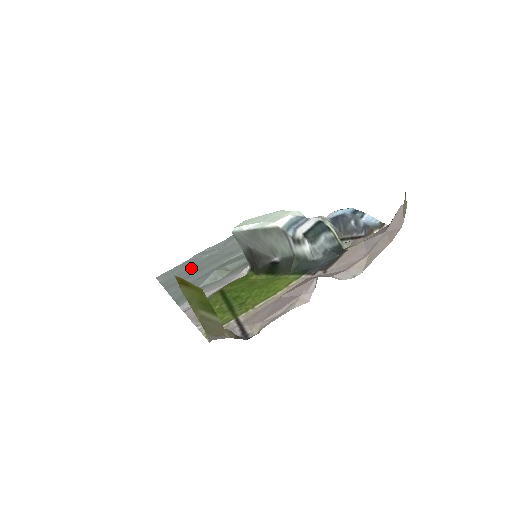
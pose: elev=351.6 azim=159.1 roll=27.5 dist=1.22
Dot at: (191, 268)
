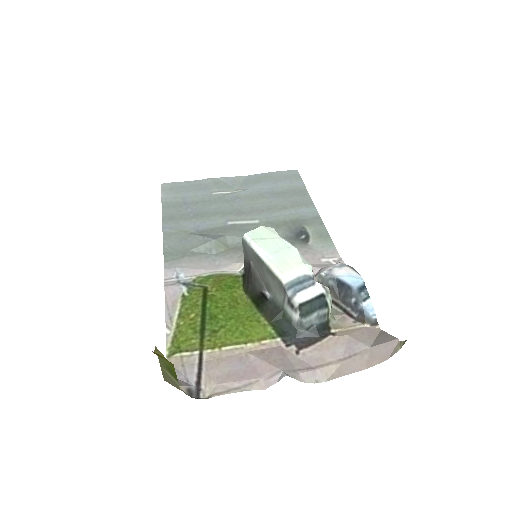
Dot at: (197, 203)
